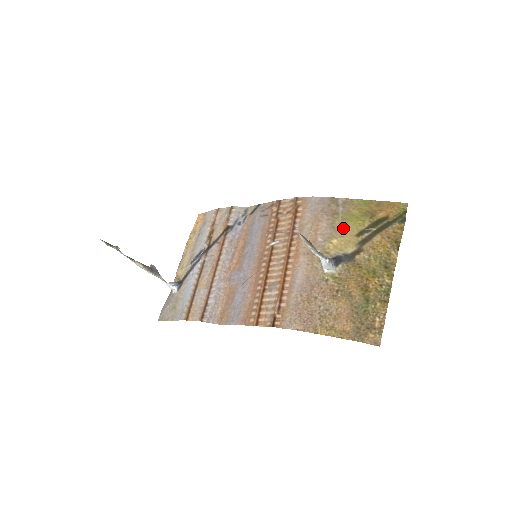
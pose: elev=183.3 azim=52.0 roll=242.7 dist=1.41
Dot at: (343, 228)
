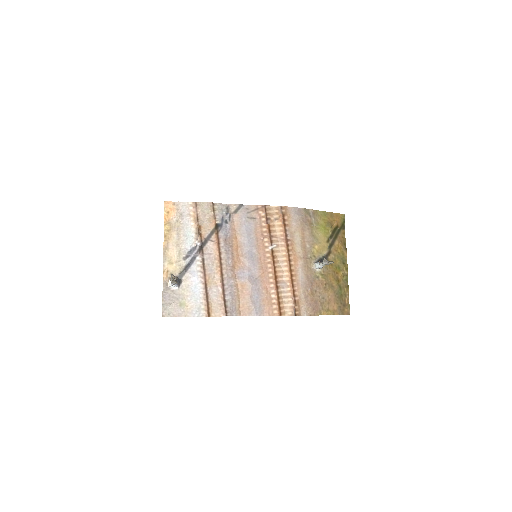
Dot at: (319, 236)
